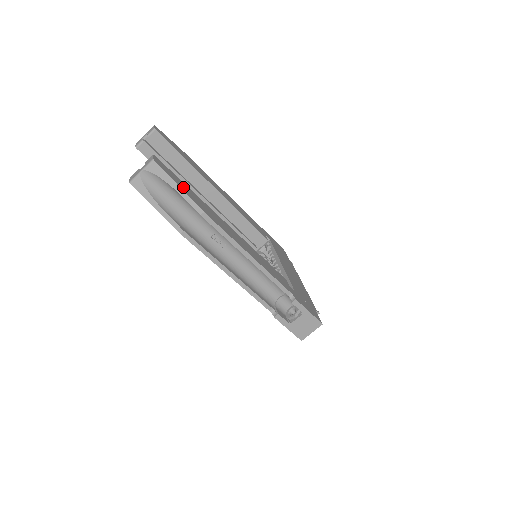
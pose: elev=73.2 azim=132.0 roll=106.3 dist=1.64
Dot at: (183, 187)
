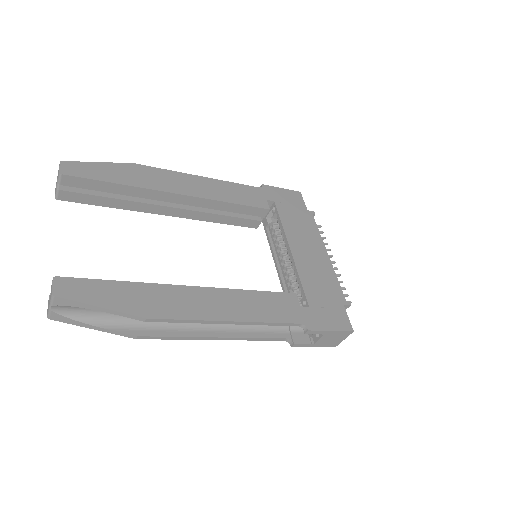
Dot at: (109, 297)
